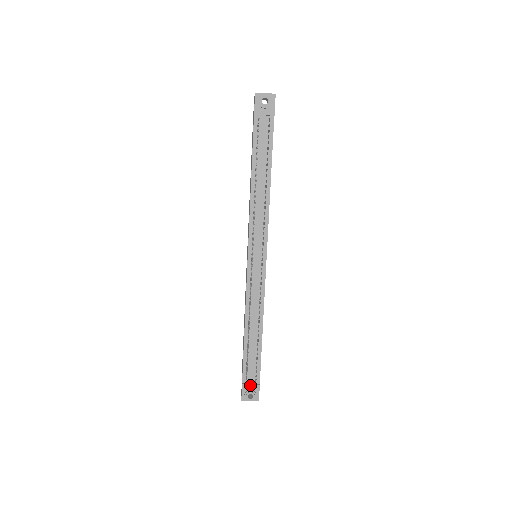
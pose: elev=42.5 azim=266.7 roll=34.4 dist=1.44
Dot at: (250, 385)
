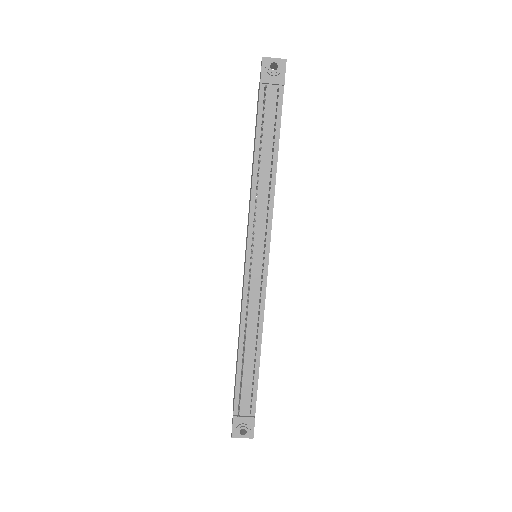
Dot at: (243, 417)
